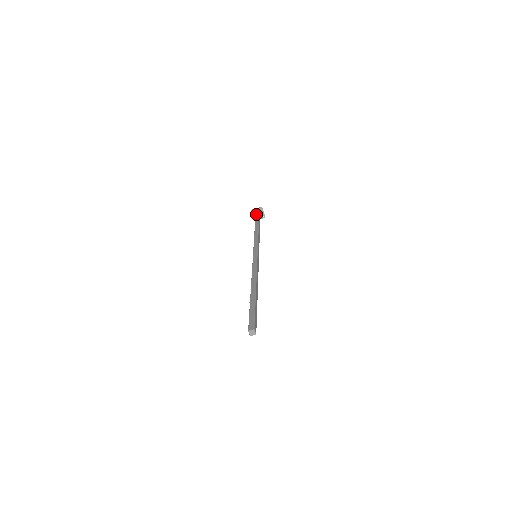
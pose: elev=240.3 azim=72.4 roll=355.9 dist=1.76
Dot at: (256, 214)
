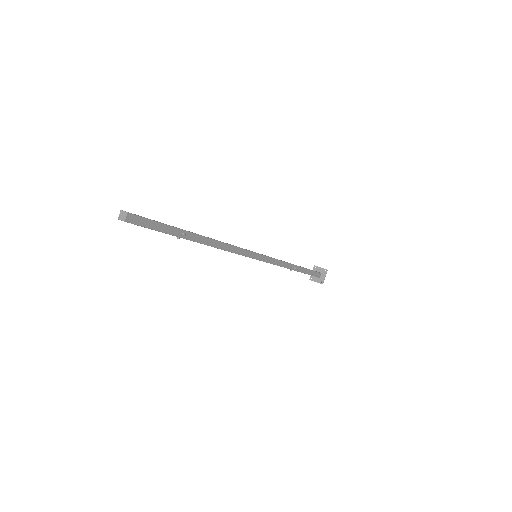
Dot at: occluded
